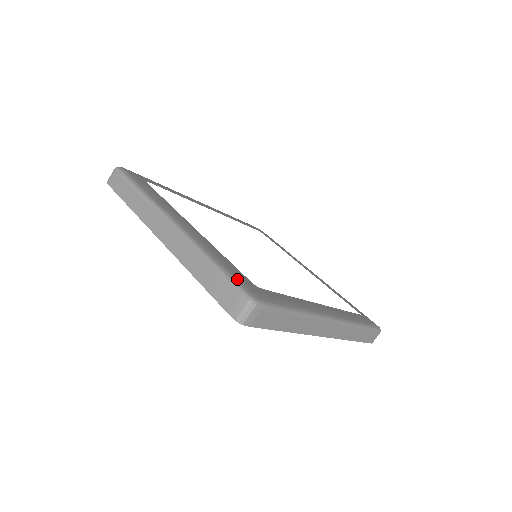
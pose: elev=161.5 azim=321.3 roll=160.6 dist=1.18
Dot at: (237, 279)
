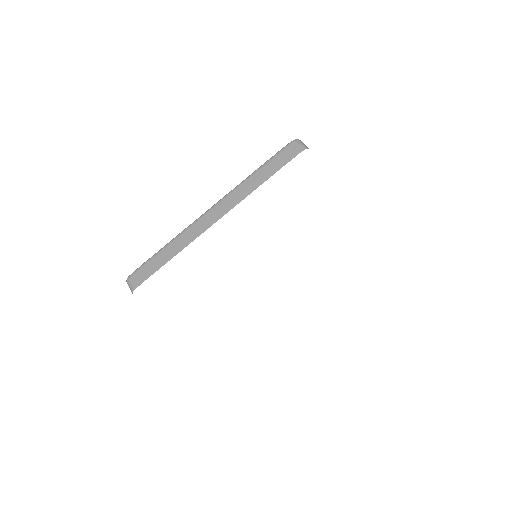
Dot at: occluded
